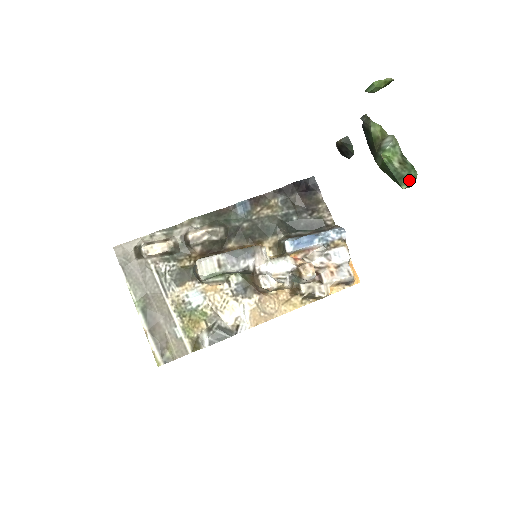
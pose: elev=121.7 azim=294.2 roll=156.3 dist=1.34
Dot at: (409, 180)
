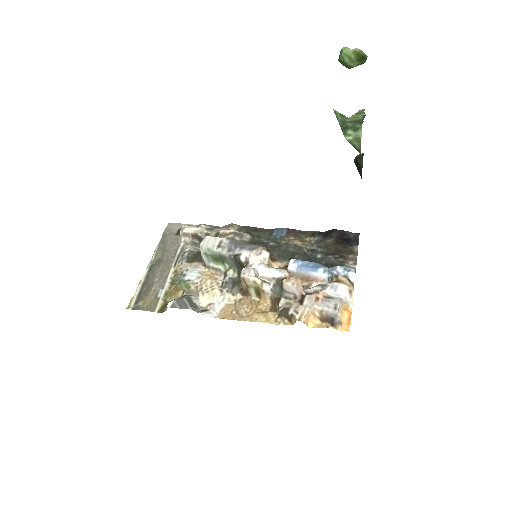
Dot at: (353, 131)
